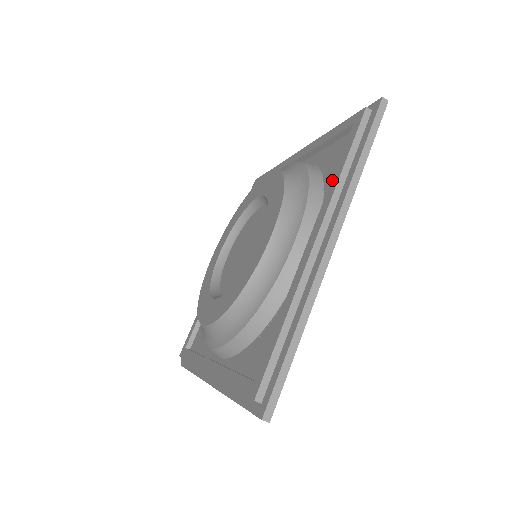
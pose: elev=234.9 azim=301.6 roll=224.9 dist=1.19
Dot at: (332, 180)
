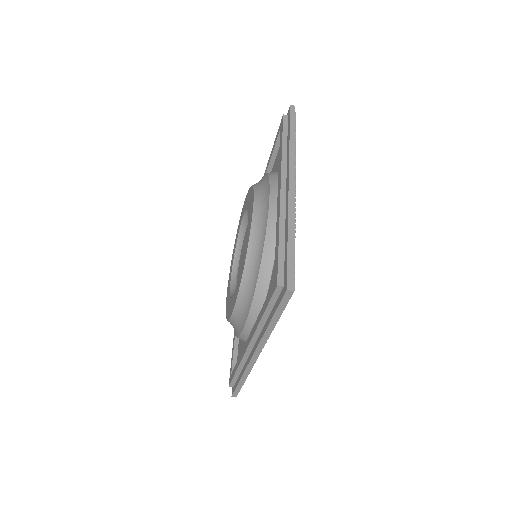
Dot at: (260, 313)
